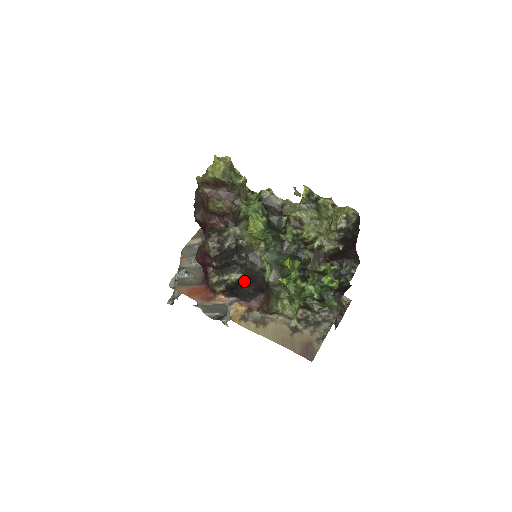
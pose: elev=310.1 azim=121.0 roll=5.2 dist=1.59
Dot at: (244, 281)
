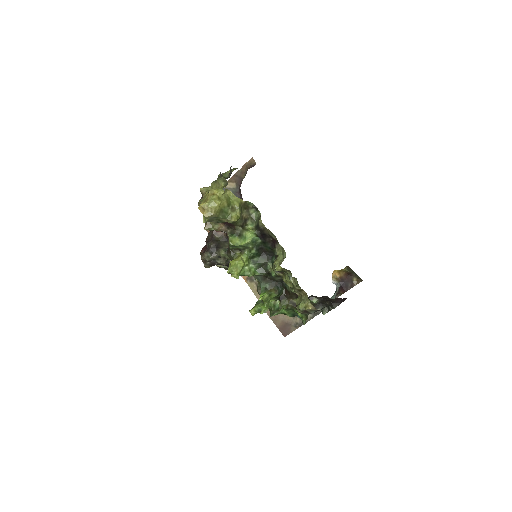
Dot at: occluded
